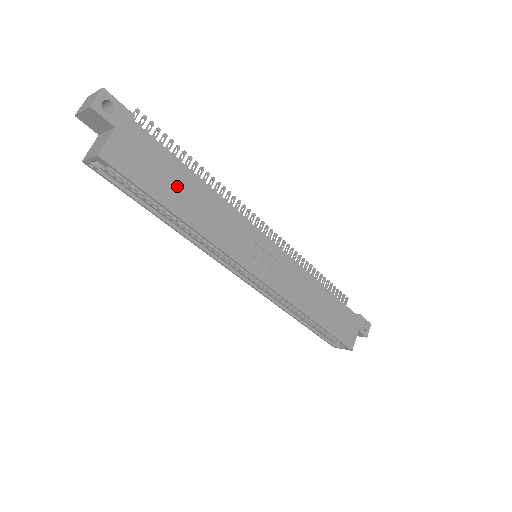
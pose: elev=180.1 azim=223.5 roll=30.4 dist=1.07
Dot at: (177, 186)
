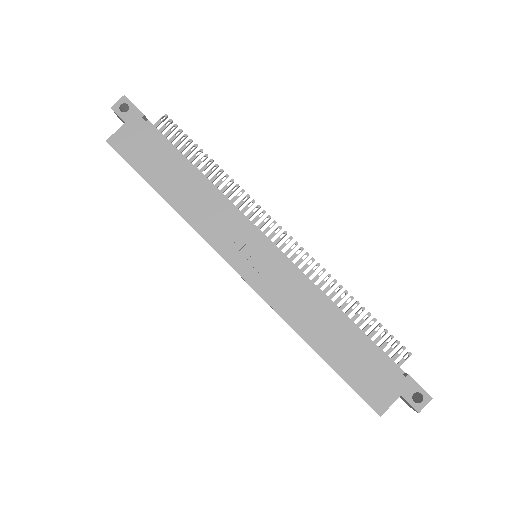
Dot at: (167, 171)
